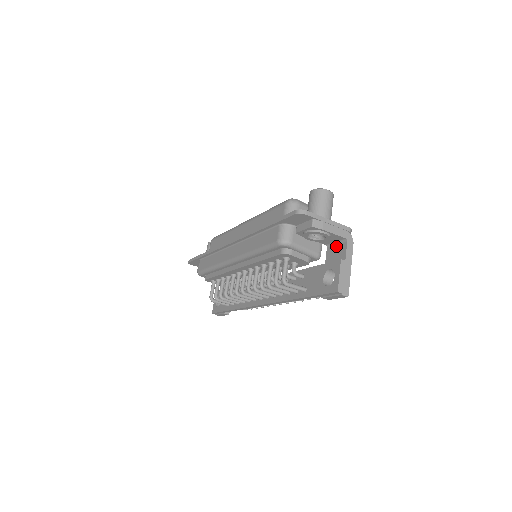
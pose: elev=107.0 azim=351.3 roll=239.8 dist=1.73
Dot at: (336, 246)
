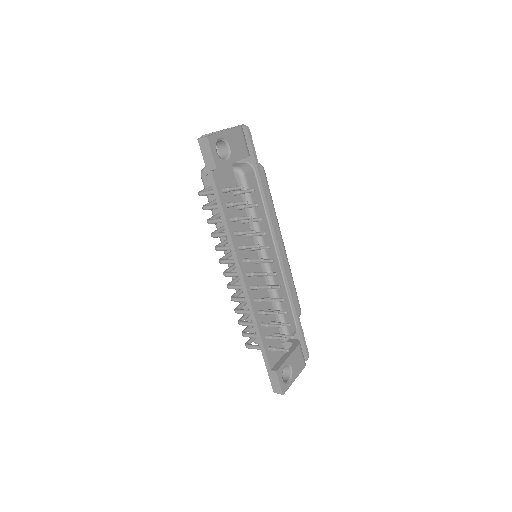
Dot at: occluded
